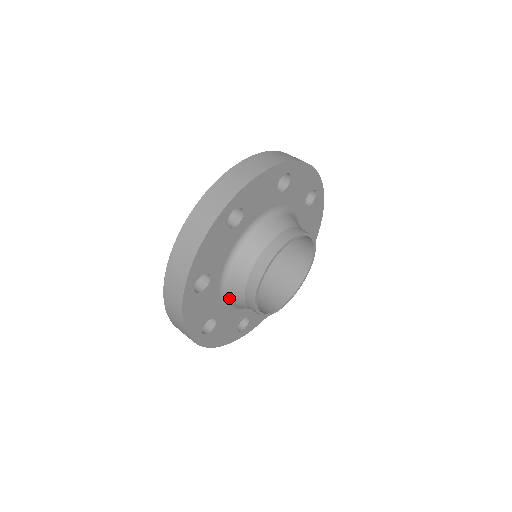
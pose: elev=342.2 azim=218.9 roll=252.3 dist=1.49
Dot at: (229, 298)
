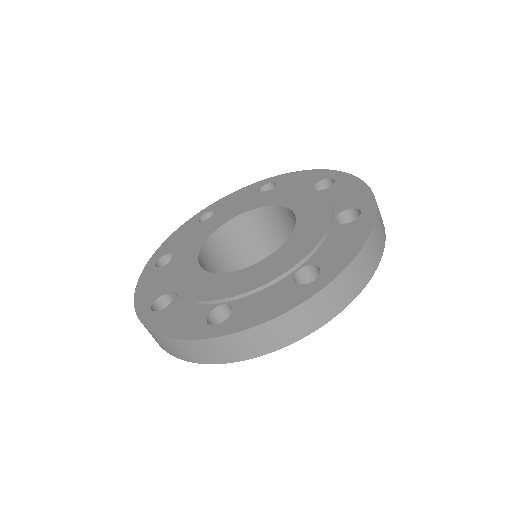
Dot at: occluded
